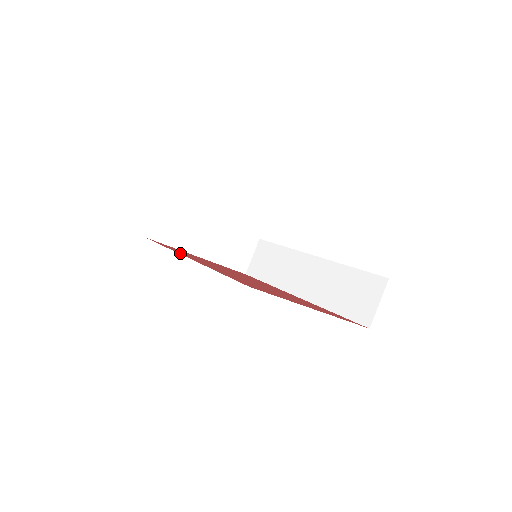
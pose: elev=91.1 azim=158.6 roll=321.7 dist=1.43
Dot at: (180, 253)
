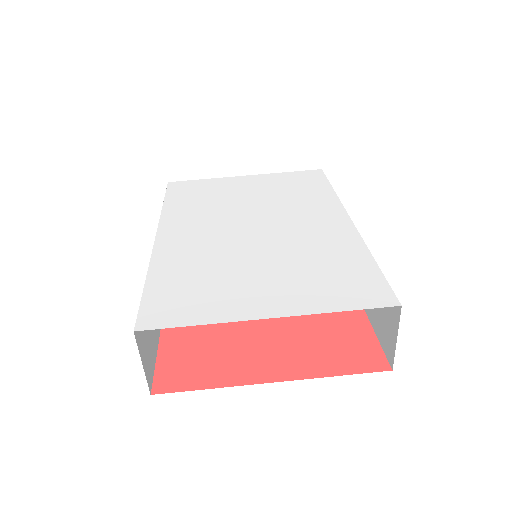
Dot at: occluded
